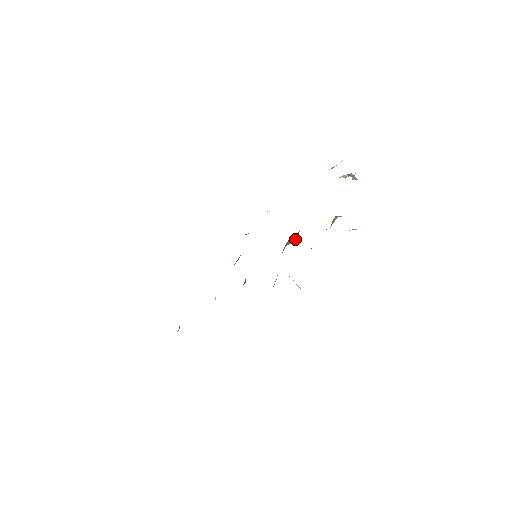
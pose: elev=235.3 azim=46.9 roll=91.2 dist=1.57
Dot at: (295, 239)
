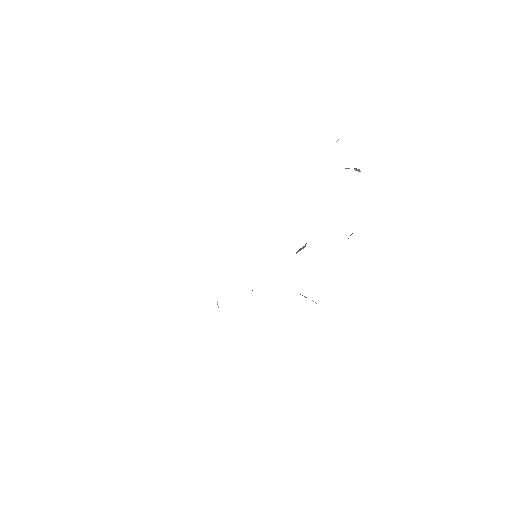
Dot at: (303, 248)
